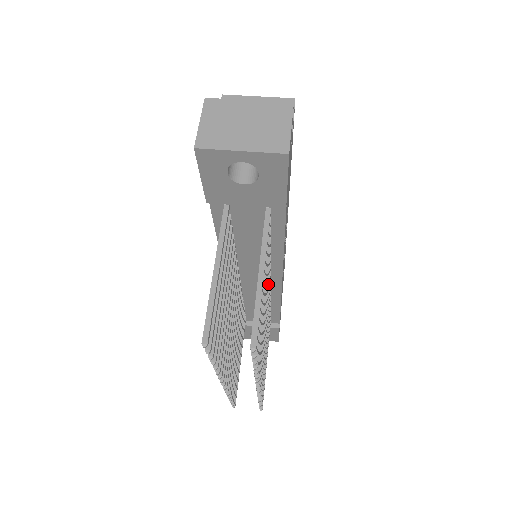
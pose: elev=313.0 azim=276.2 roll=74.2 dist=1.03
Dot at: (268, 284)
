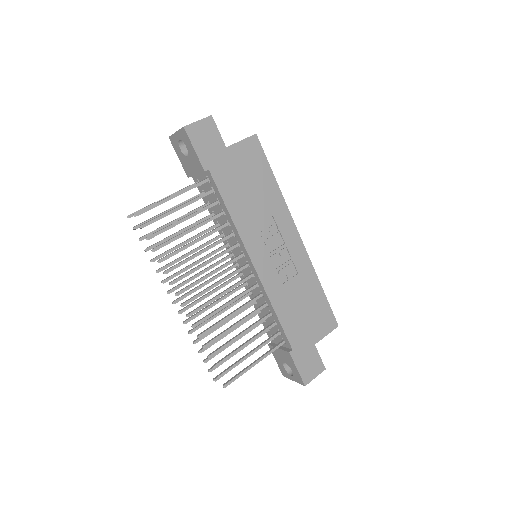
Dot at: (226, 250)
